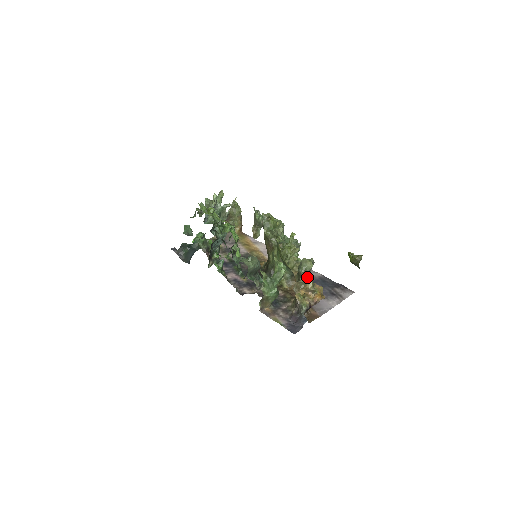
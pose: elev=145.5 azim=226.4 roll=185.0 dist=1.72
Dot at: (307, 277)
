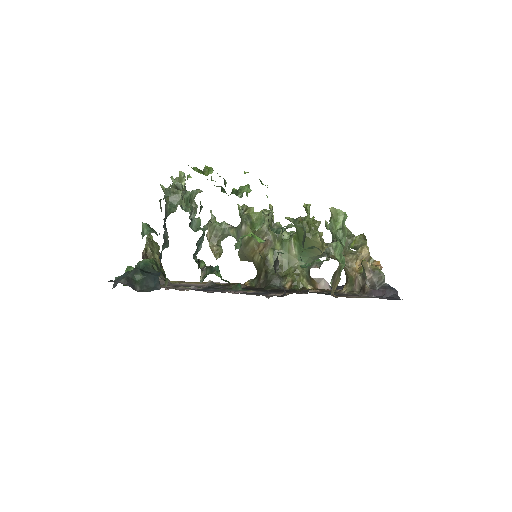
Dot at: occluded
